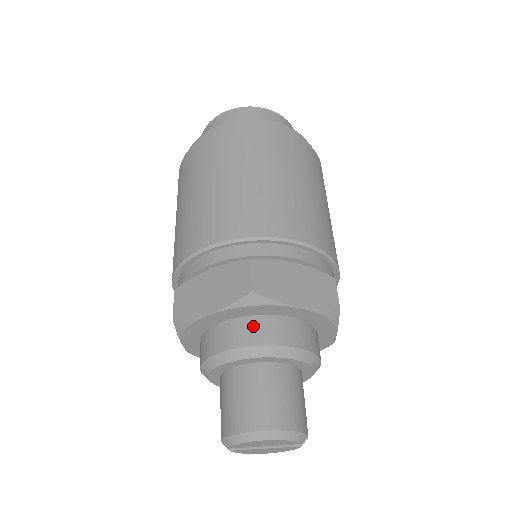
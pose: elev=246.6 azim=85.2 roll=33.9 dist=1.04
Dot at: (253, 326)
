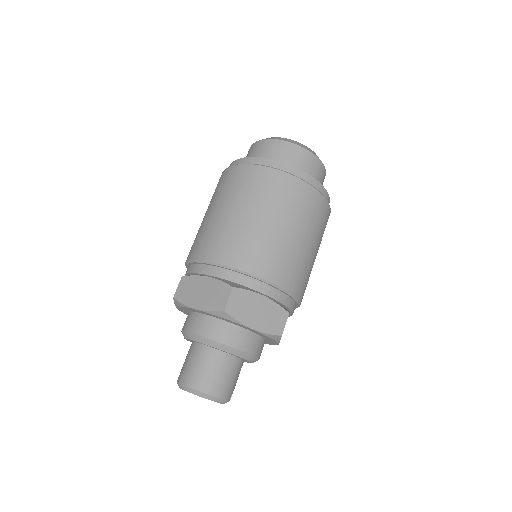
Dot at: (220, 327)
